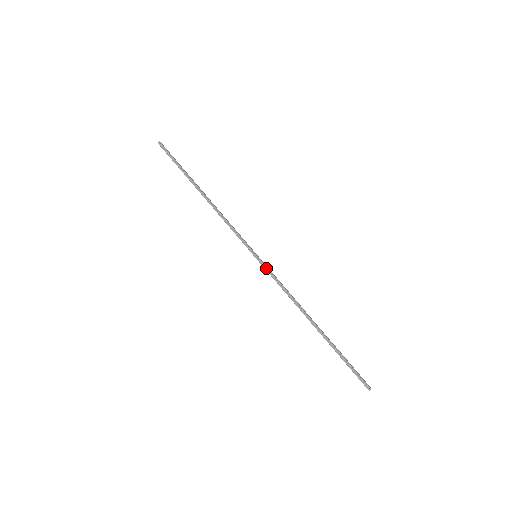
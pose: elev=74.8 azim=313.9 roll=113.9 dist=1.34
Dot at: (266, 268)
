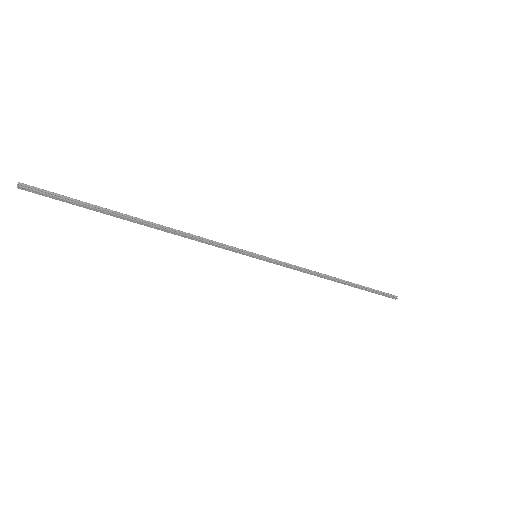
Dot at: (274, 260)
